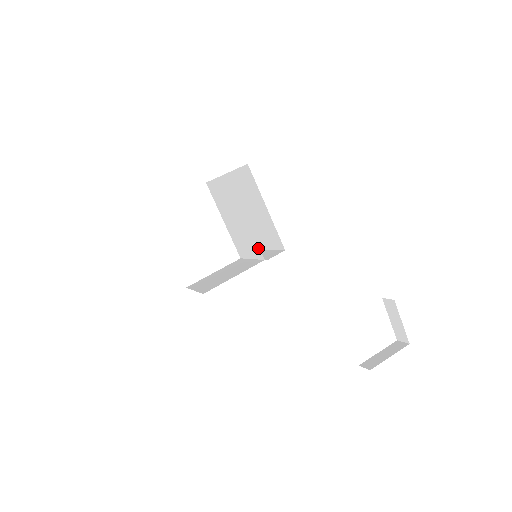
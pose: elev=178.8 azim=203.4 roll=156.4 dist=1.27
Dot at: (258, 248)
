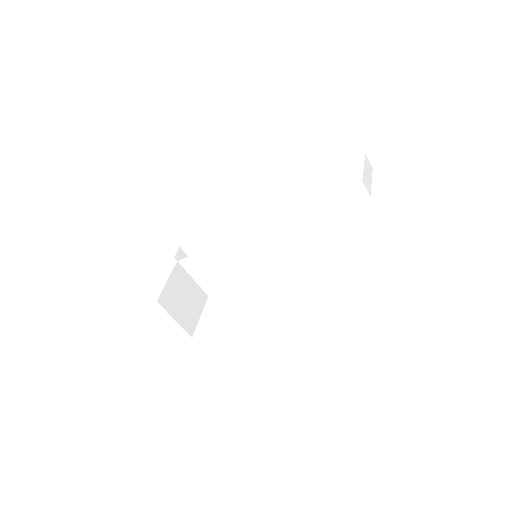
Dot at: (229, 243)
